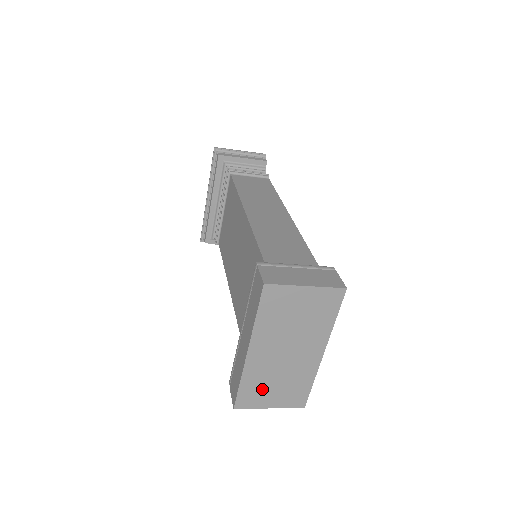
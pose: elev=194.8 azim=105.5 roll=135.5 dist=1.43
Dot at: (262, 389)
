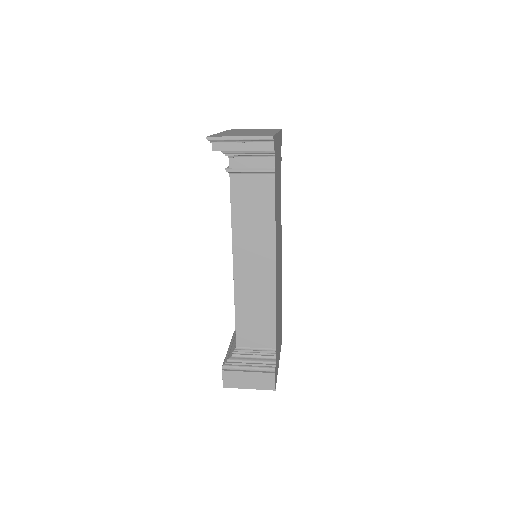
Dot at: occluded
